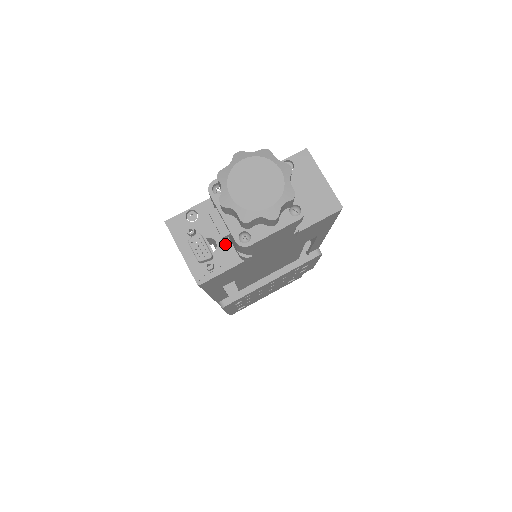
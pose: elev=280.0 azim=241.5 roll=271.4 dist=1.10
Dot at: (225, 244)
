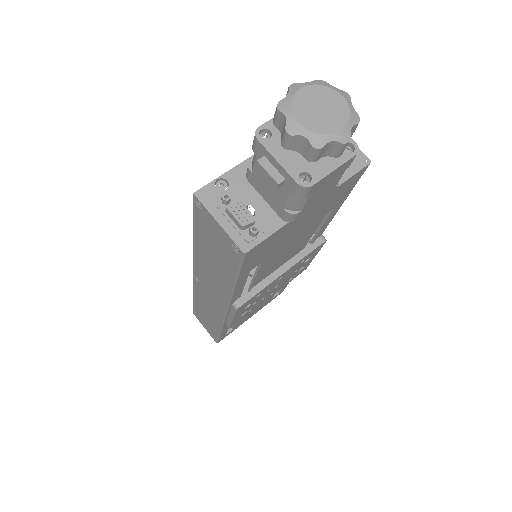
Dot at: (264, 208)
